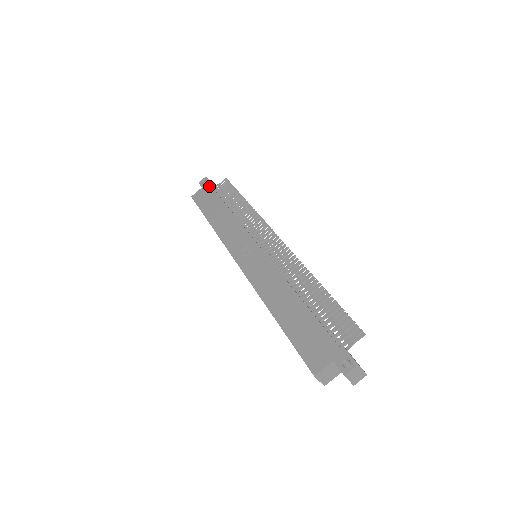
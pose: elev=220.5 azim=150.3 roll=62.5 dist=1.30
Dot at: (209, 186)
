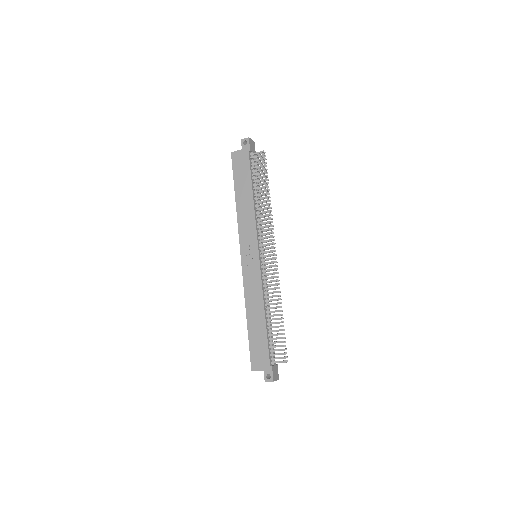
Dot at: (247, 154)
